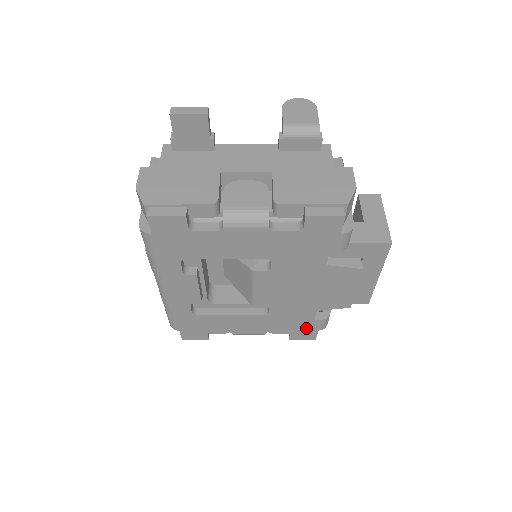
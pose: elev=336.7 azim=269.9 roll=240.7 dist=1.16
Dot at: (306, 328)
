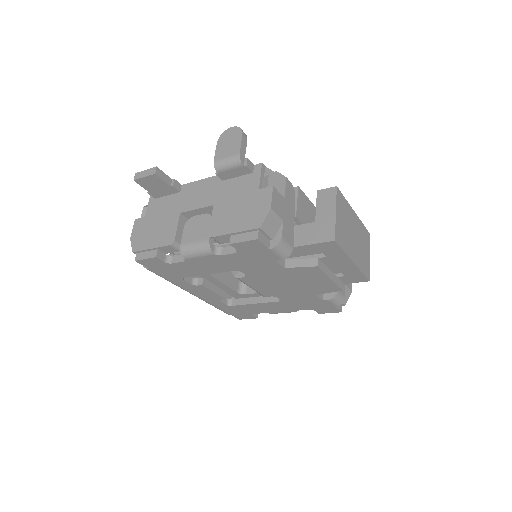
Dot at: (323, 306)
